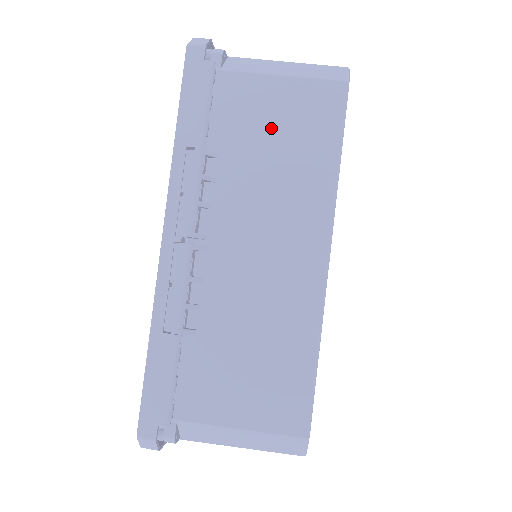
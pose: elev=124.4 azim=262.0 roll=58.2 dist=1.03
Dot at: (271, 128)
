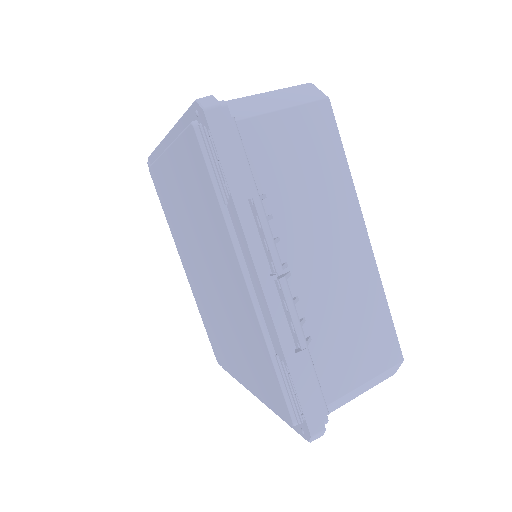
Dot at: (293, 156)
